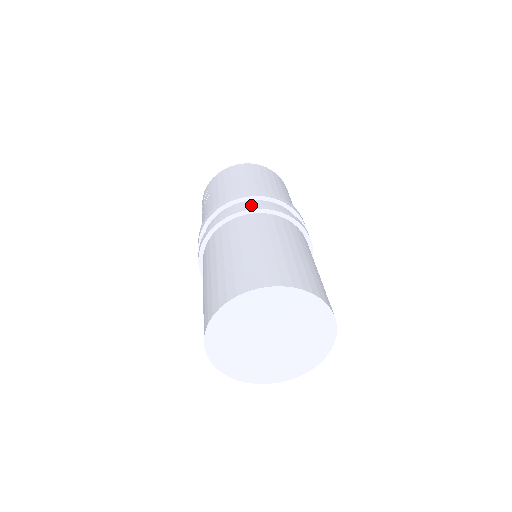
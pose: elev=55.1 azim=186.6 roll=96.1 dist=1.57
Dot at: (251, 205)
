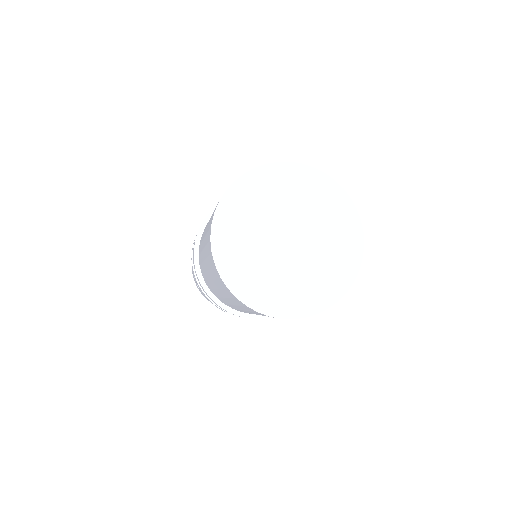
Dot at: occluded
